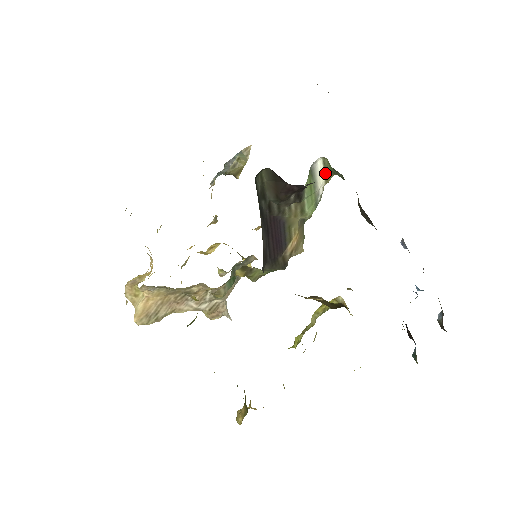
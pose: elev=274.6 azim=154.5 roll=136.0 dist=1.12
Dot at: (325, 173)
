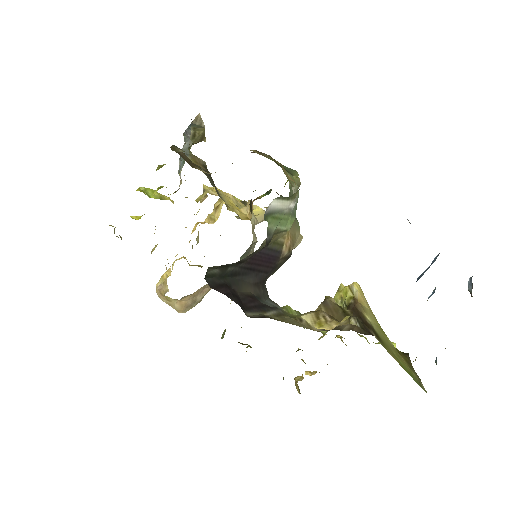
Dot at: (286, 199)
